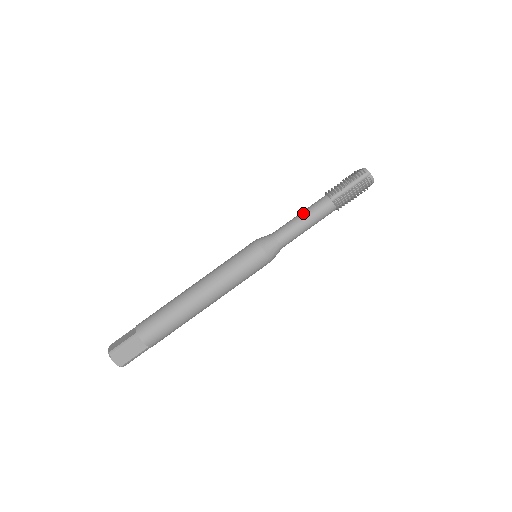
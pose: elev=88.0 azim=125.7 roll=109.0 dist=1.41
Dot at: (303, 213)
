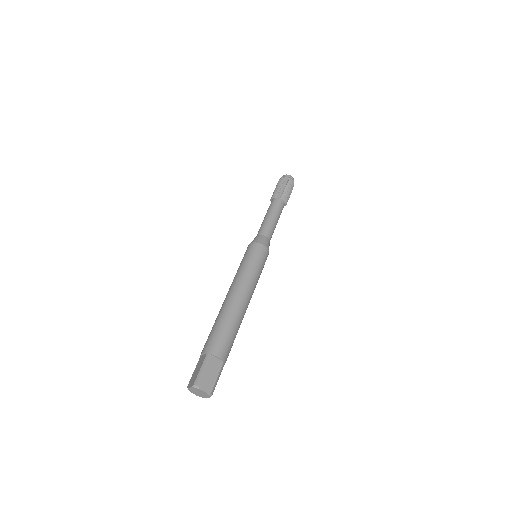
Dot at: (267, 214)
